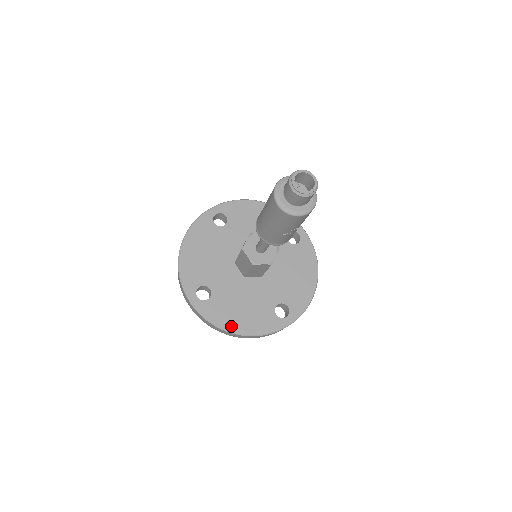
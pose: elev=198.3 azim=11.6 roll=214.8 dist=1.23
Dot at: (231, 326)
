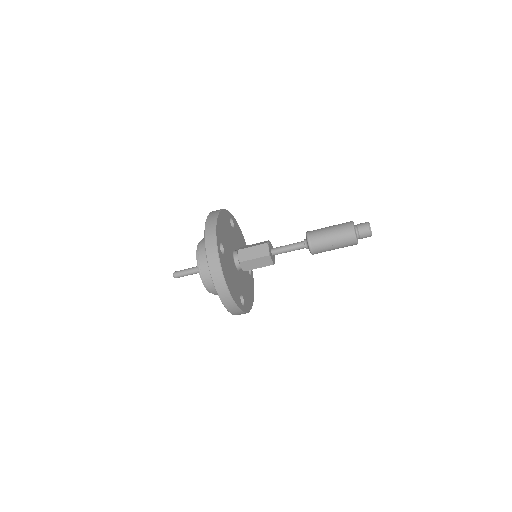
Dot at: (227, 281)
